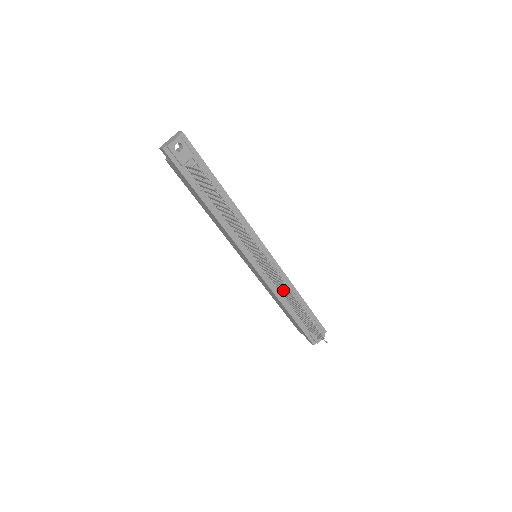
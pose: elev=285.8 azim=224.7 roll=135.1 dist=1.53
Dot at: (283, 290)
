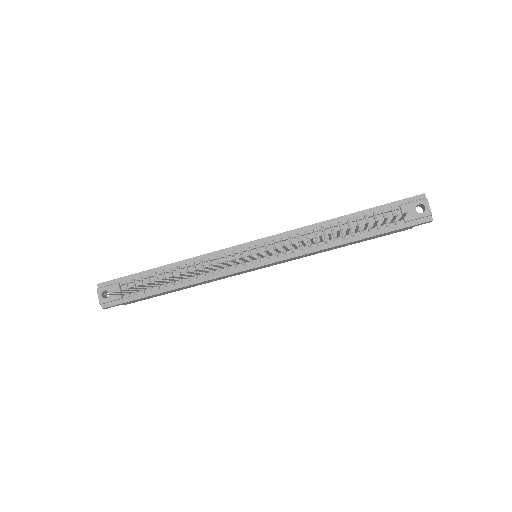
Dot at: (302, 244)
